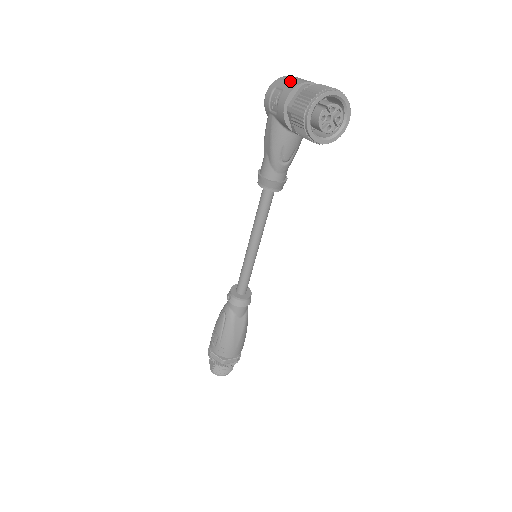
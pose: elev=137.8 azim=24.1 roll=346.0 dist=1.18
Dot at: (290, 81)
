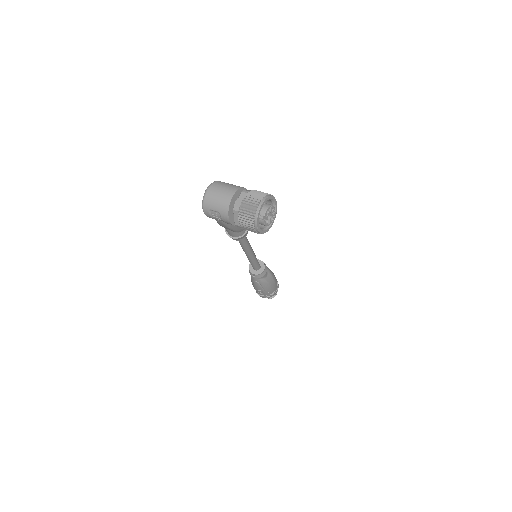
Dot at: (218, 204)
